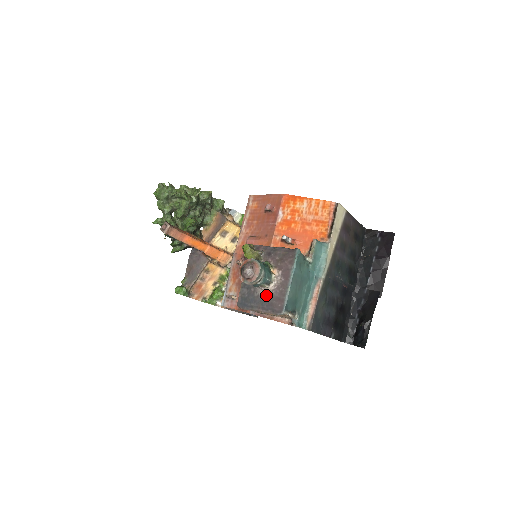
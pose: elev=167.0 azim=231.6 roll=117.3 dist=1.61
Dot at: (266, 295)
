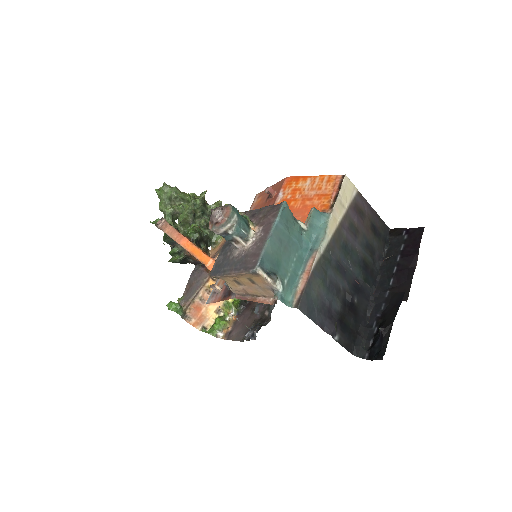
Dot at: (241, 254)
